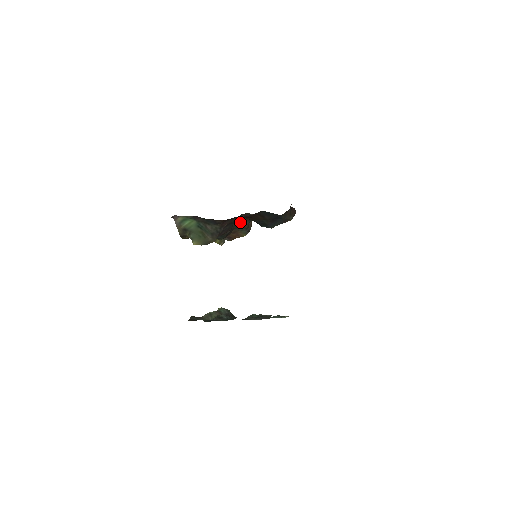
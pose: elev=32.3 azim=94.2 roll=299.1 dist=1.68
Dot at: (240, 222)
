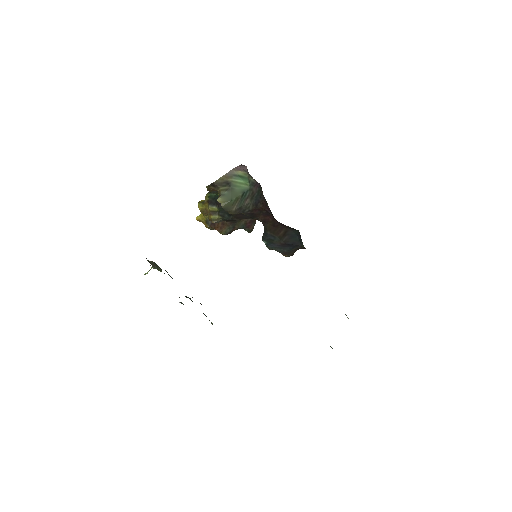
Dot at: (240, 221)
